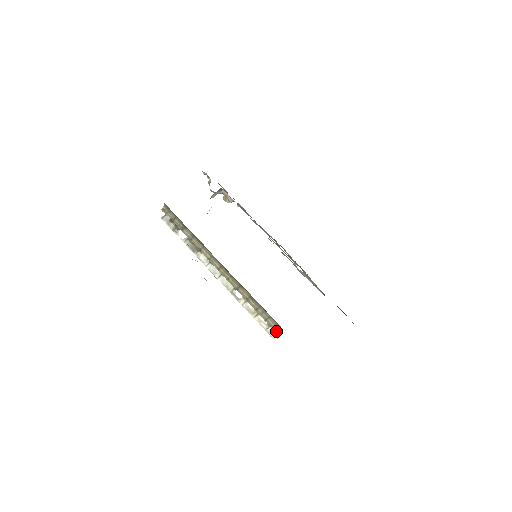
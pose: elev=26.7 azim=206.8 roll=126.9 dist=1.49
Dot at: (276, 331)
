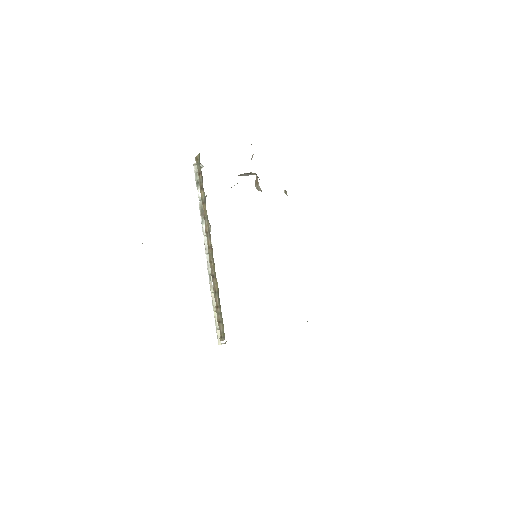
Dot at: (221, 338)
